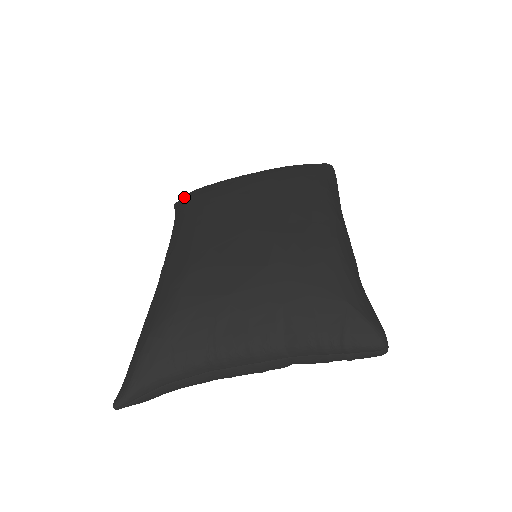
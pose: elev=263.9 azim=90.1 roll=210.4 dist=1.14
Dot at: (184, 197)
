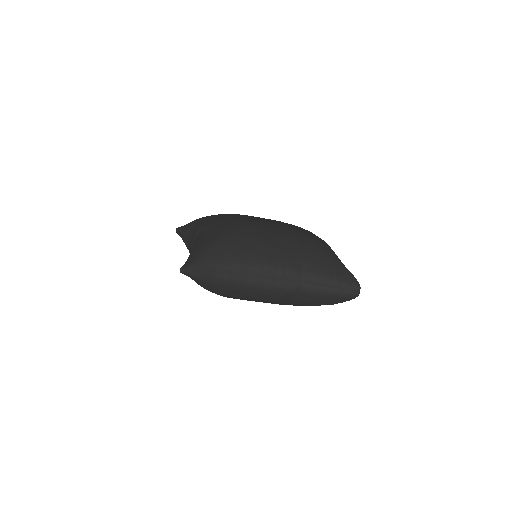
Dot at: occluded
